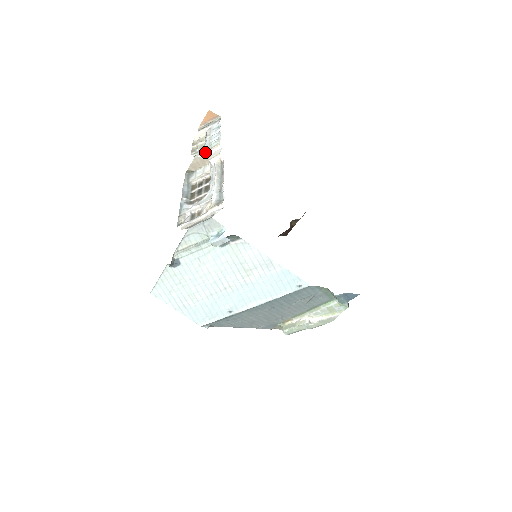
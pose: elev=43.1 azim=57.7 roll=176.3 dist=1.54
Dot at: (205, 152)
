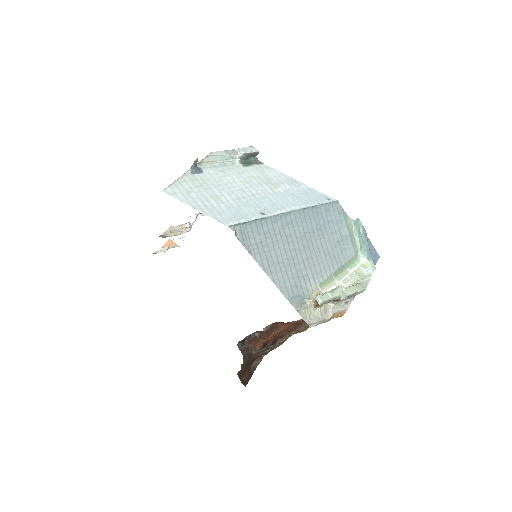
Dot at: (181, 224)
